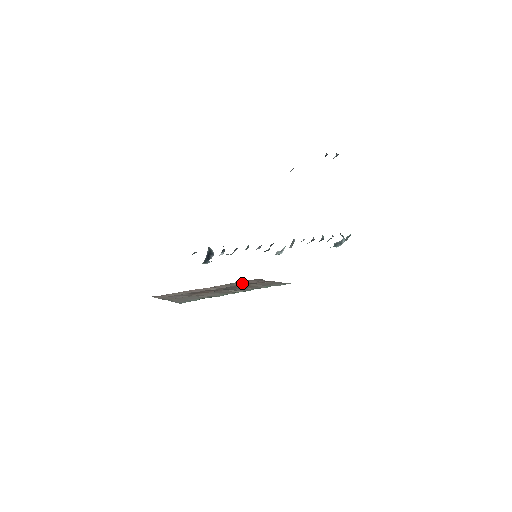
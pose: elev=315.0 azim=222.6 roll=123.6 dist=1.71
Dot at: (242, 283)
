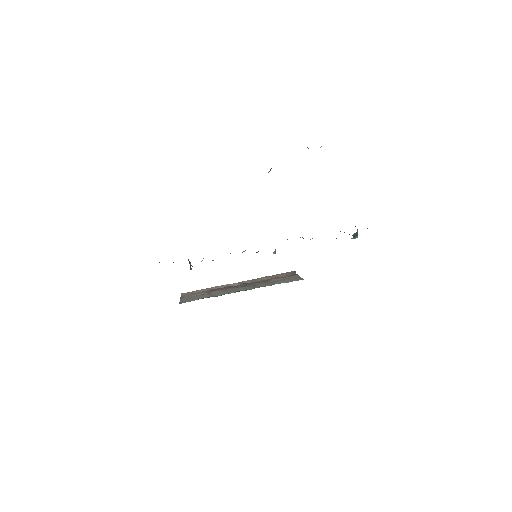
Dot at: (270, 277)
